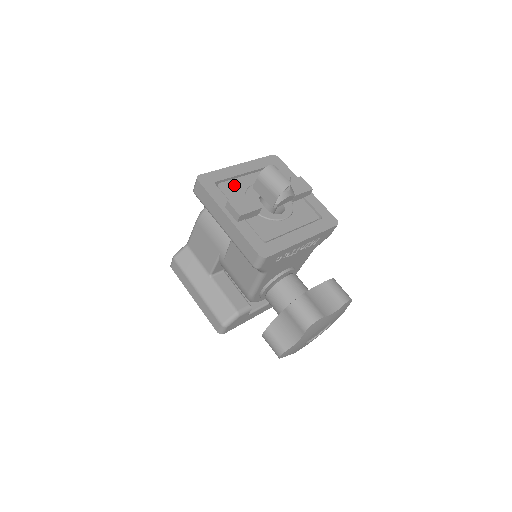
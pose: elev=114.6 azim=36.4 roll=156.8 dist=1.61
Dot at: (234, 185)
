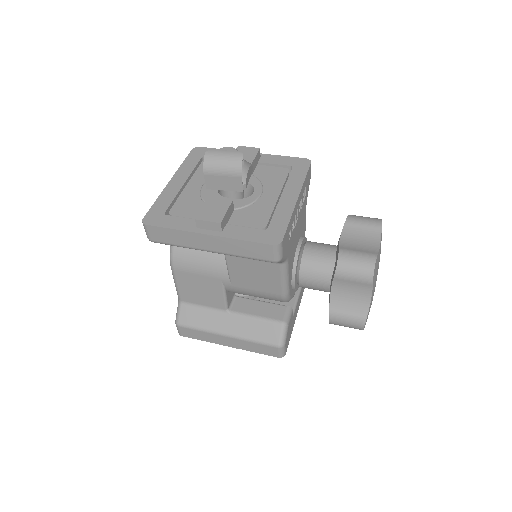
Dot at: (185, 202)
